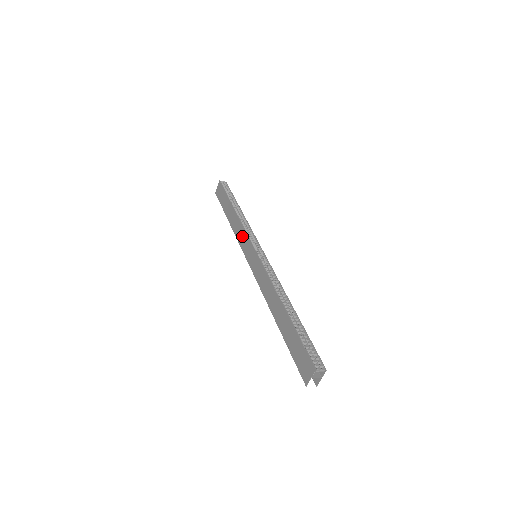
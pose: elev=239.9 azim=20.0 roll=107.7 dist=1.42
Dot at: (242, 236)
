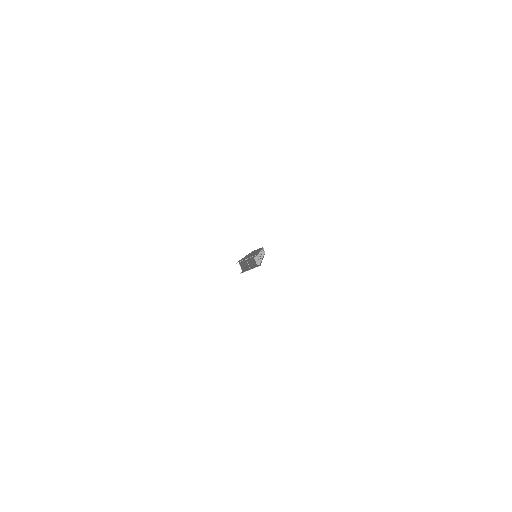
Dot at: occluded
